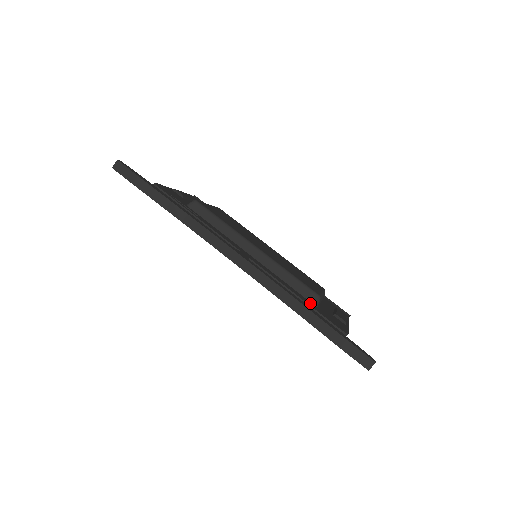
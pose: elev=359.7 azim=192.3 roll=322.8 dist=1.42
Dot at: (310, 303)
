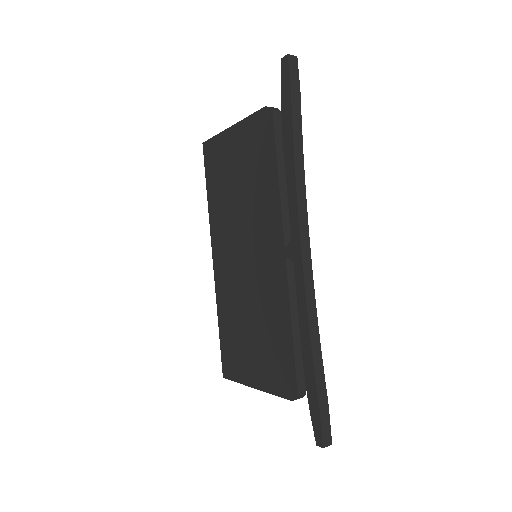
Dot at: occluded
